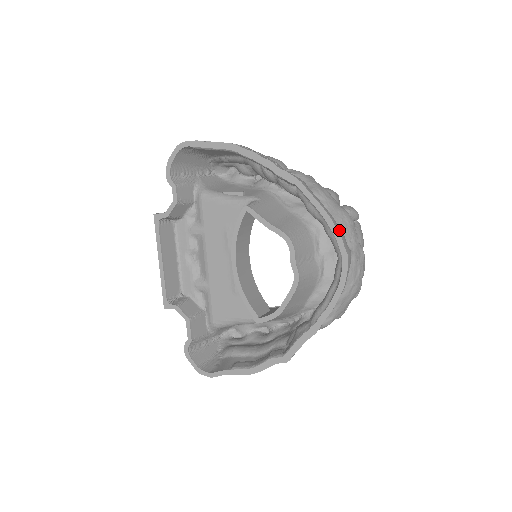
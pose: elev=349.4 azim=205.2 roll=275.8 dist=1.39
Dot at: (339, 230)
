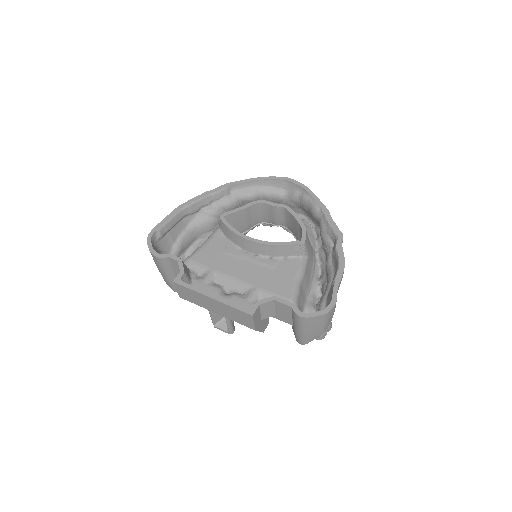
Dot at: (270, 179)
